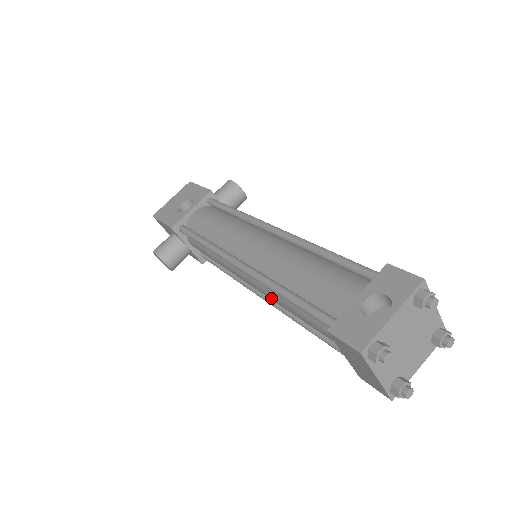
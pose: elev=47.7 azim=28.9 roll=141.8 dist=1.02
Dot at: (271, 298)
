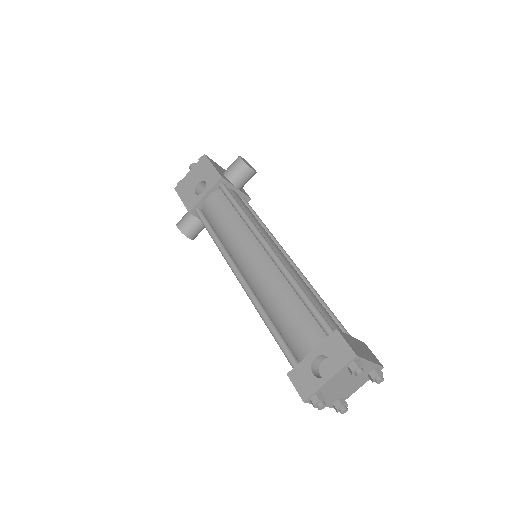
Dot at: occluded
